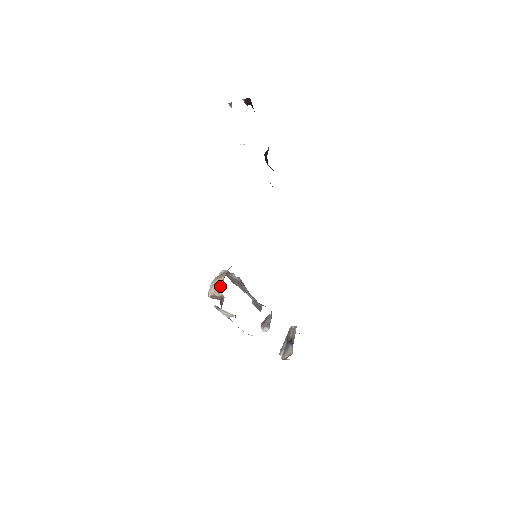
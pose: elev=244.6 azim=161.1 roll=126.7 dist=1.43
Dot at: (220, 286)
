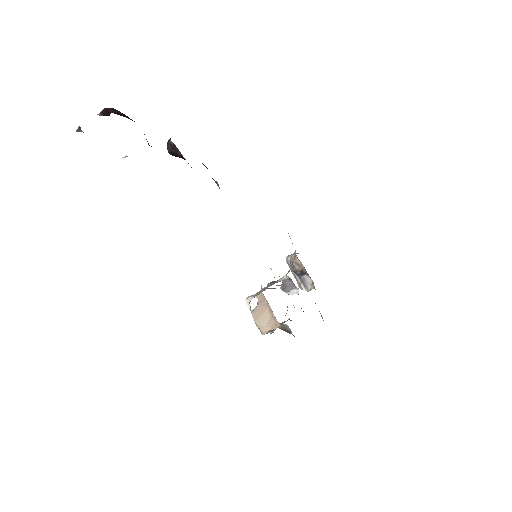
Dot at: (273, 320)
